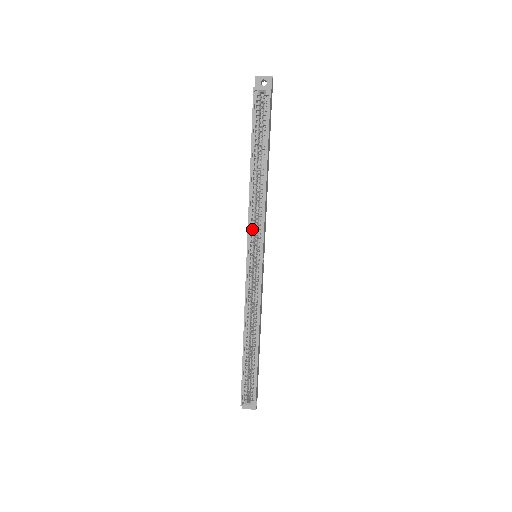
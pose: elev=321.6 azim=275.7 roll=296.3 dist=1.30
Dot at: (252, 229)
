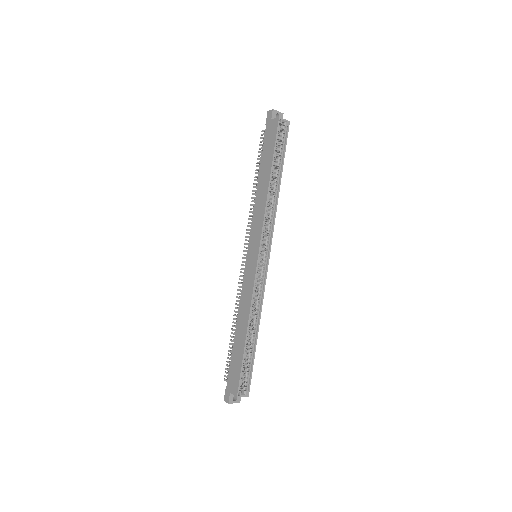
Dot at: (263, 231)
